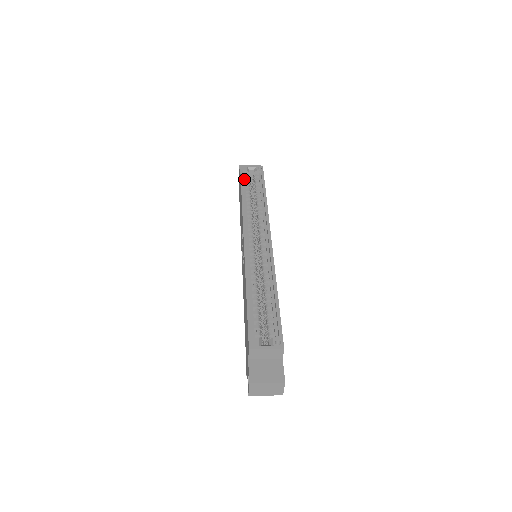
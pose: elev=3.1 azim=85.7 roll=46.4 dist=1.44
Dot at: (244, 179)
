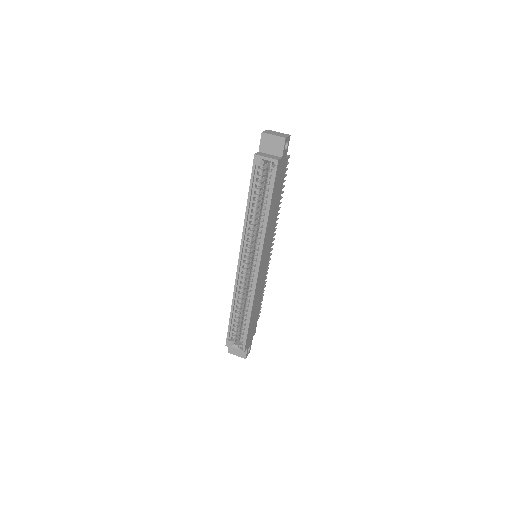
Dot at: (255, 177)
